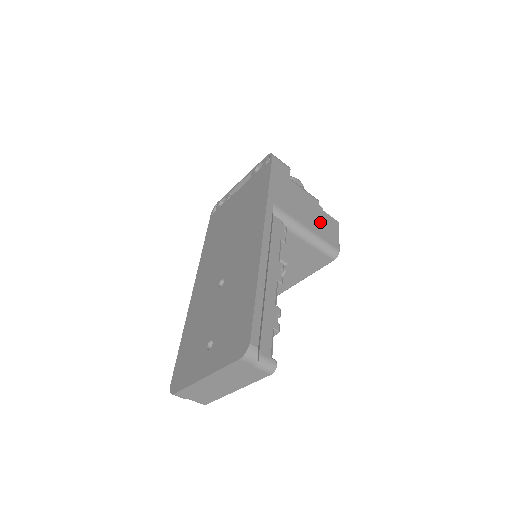
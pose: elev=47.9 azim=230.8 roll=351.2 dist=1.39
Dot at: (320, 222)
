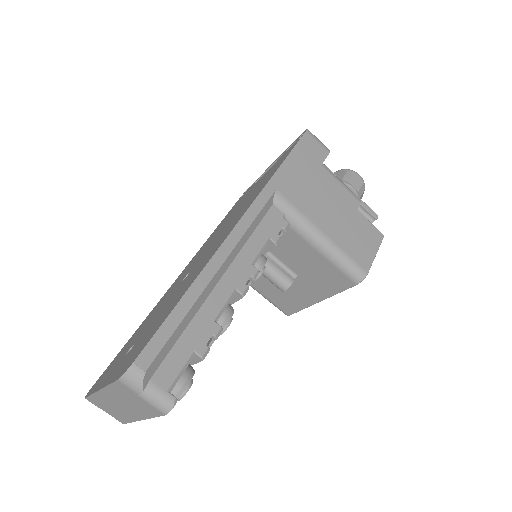
Dot at: (350, 229)
